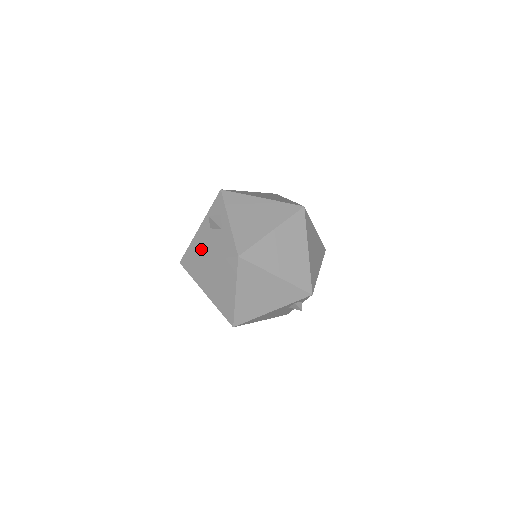
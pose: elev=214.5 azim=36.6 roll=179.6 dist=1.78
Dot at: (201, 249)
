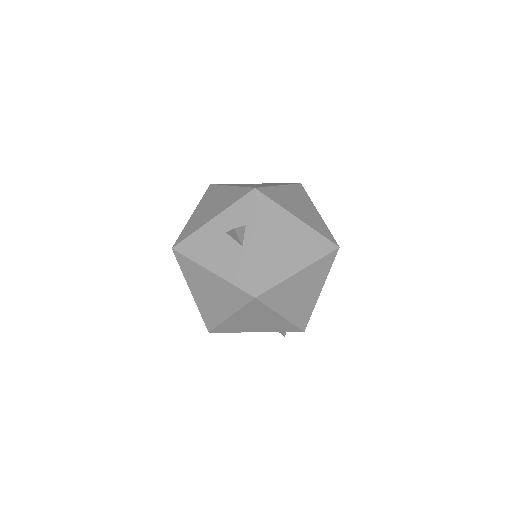
Dot at: (207, 252)
